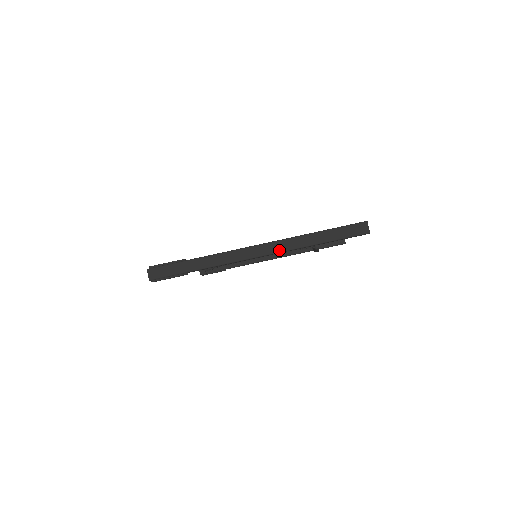
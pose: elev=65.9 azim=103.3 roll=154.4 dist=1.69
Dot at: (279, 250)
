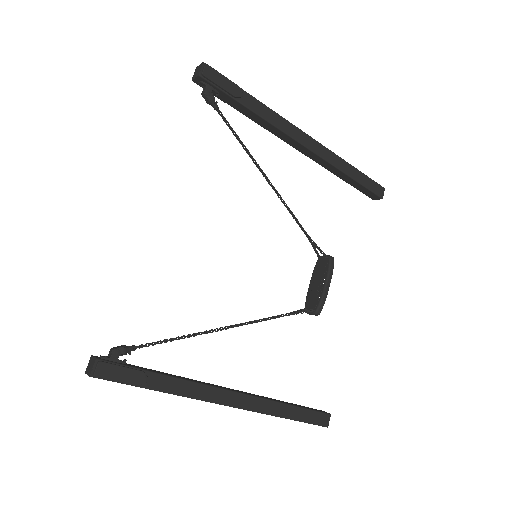
Dot at: occluded
